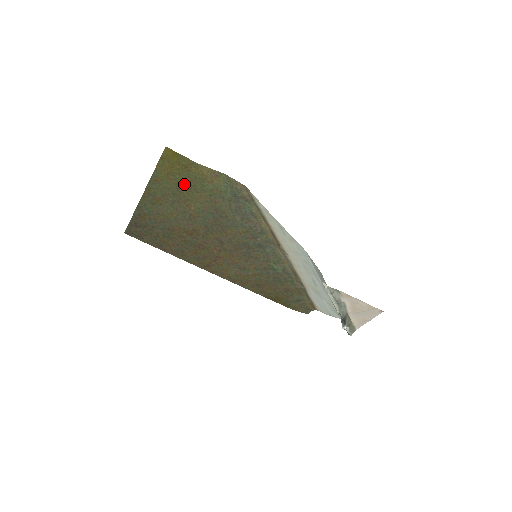
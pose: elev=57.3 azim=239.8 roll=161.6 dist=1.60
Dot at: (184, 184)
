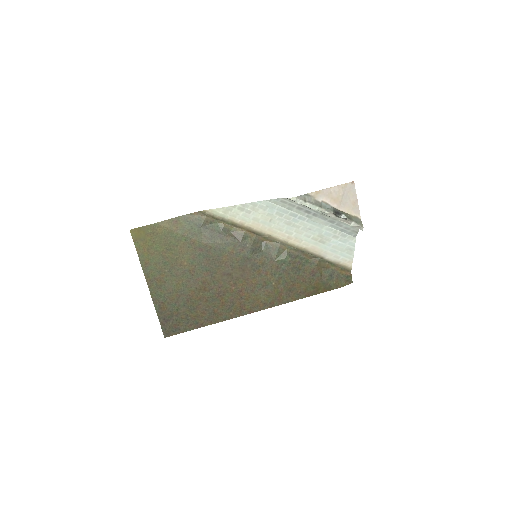
Dot at: (164, 248)
